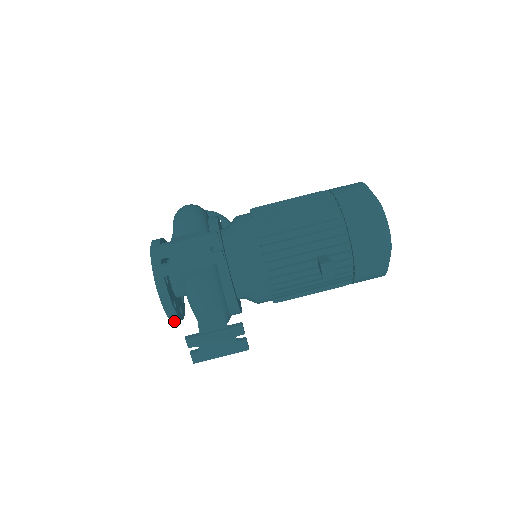
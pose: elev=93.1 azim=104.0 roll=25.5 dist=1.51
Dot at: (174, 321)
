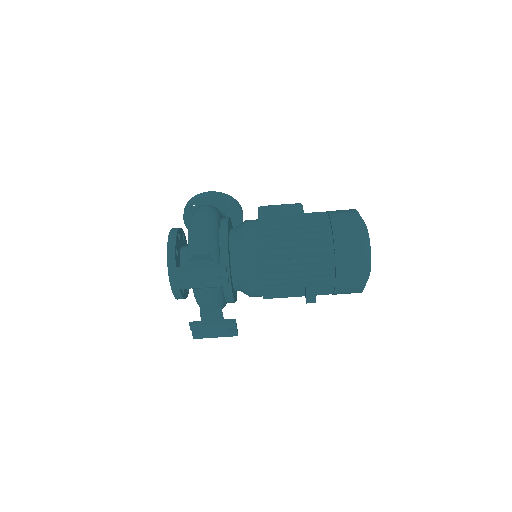
Dot at: occluded
